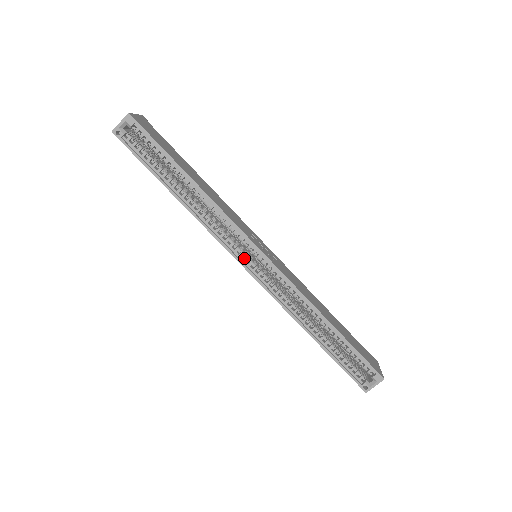
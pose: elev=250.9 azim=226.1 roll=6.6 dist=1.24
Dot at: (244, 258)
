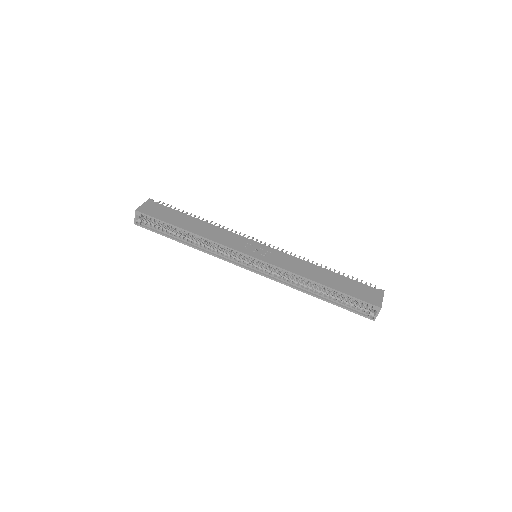
Dot at: (245, 263)
